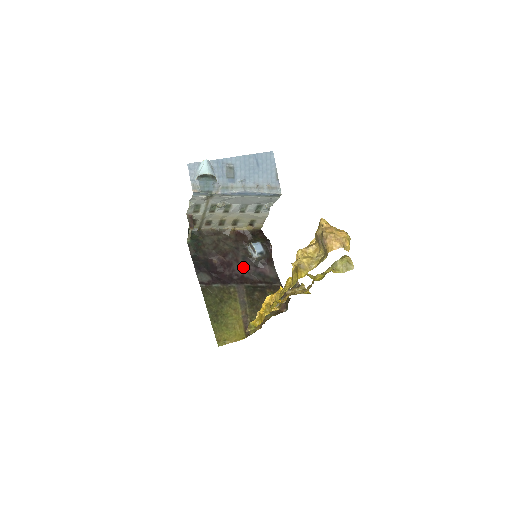
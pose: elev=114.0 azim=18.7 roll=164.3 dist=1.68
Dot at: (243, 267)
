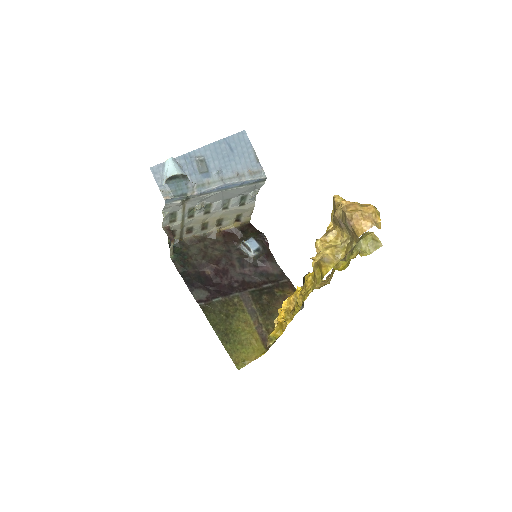
Dot at: (241, 271)
